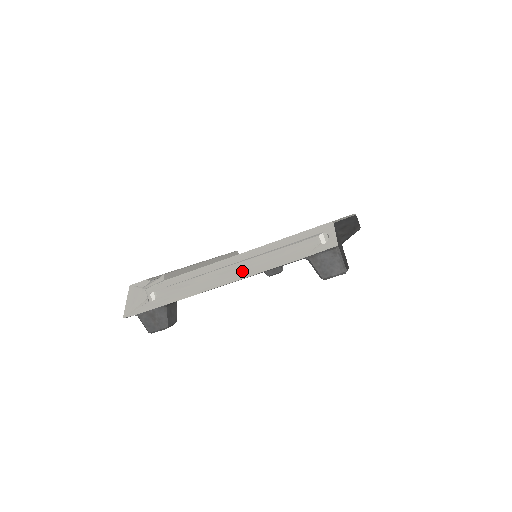
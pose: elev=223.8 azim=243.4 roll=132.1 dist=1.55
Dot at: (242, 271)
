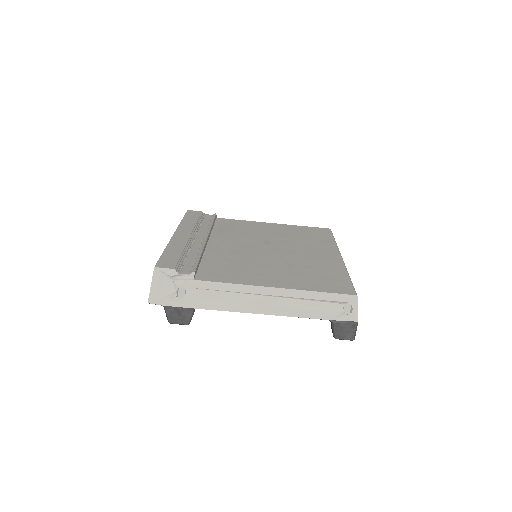
Dot at: (275, 307)
